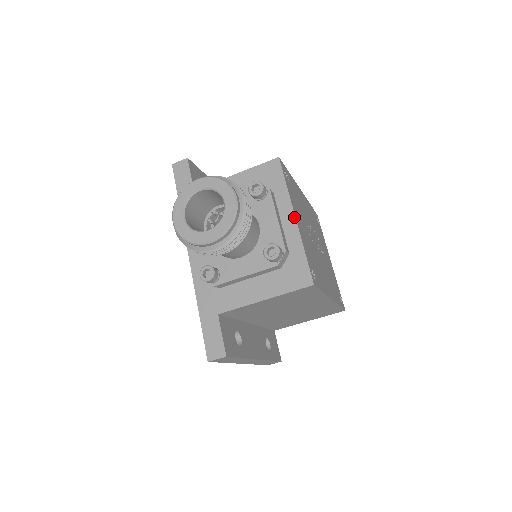
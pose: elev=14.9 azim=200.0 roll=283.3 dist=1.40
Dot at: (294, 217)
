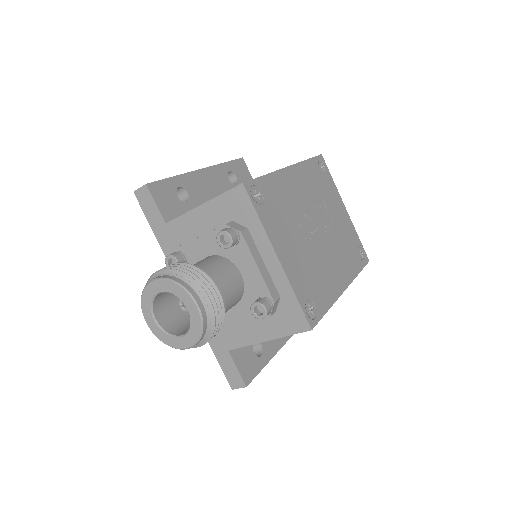
Dot at: (276, 257)
